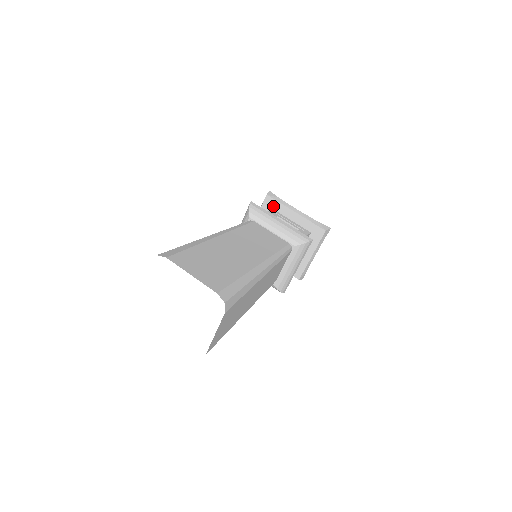
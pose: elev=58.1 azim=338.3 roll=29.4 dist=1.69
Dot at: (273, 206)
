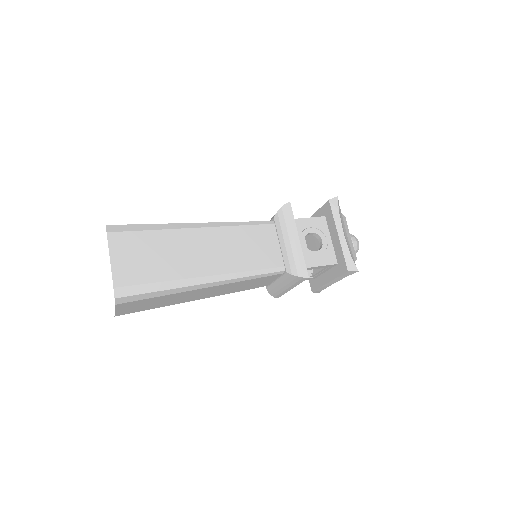
Dot at: occluded
